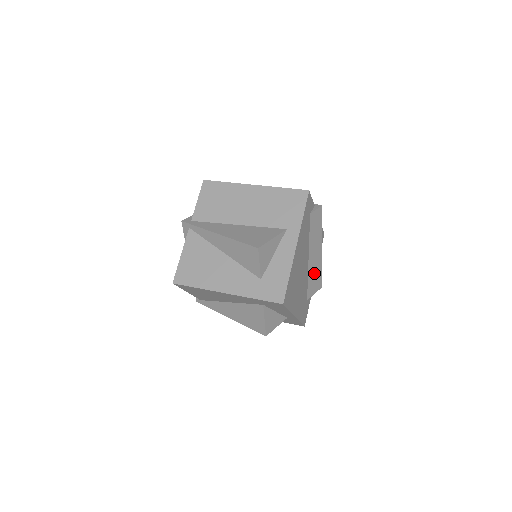
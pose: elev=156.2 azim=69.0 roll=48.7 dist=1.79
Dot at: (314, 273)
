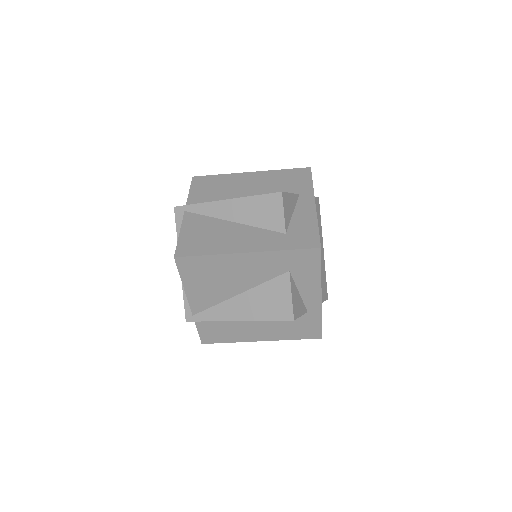
Dot at: (321, 273)
